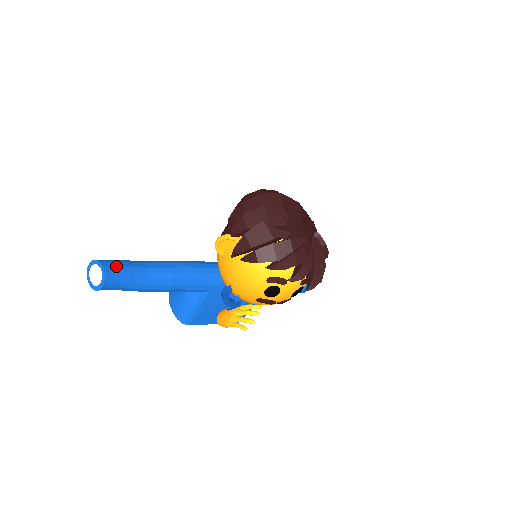
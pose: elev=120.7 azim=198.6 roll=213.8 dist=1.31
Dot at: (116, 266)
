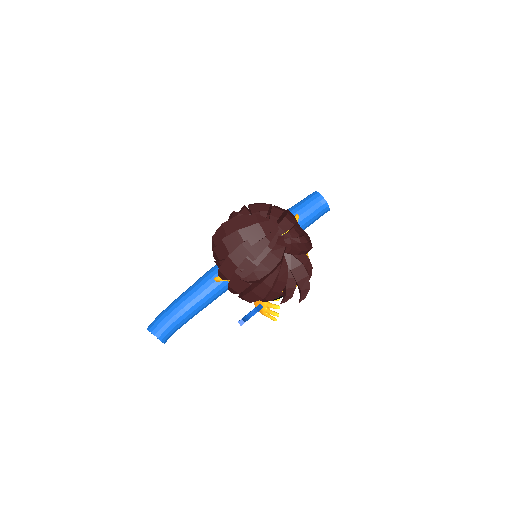
Dot at: (162, 327)
